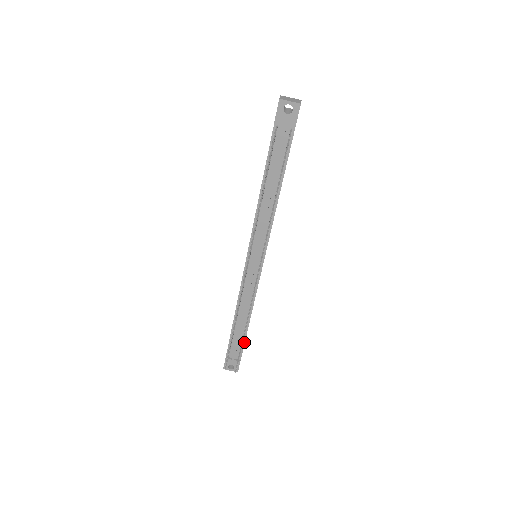
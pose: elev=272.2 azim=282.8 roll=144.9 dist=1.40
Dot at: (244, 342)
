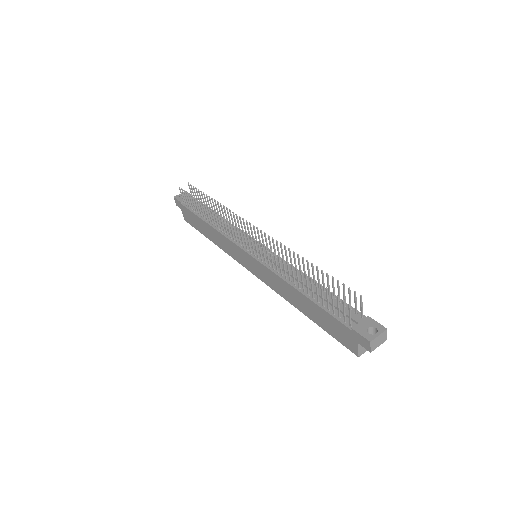
Dot at: (340, 300)
